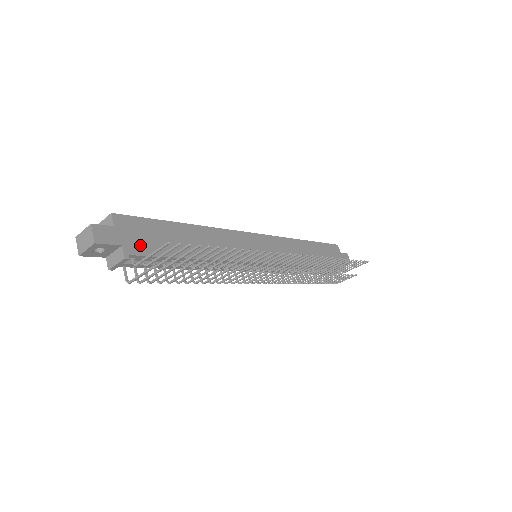
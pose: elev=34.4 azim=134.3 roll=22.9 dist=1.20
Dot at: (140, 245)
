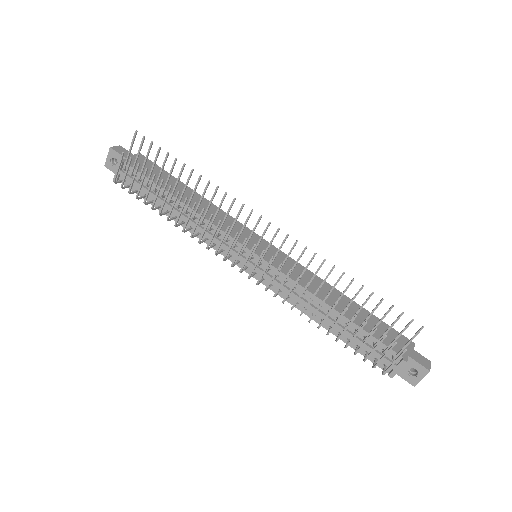
Dot at: (139, 167)
